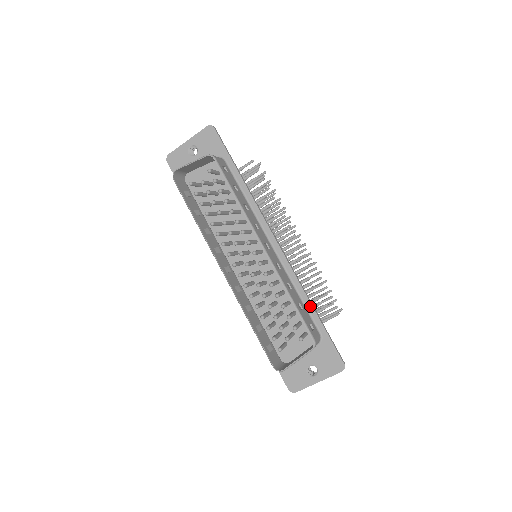
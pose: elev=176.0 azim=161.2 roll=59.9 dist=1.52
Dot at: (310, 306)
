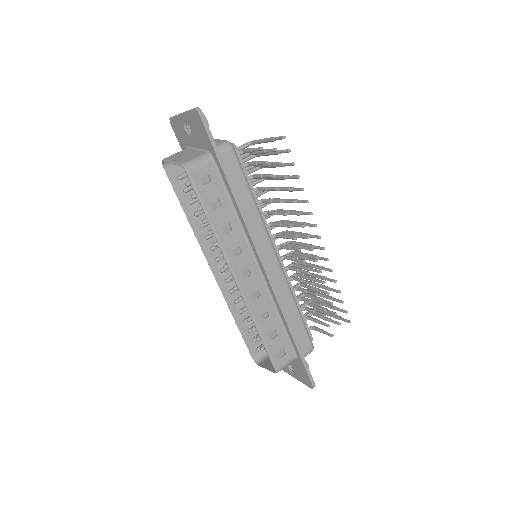
Dot at: (289, 333)
